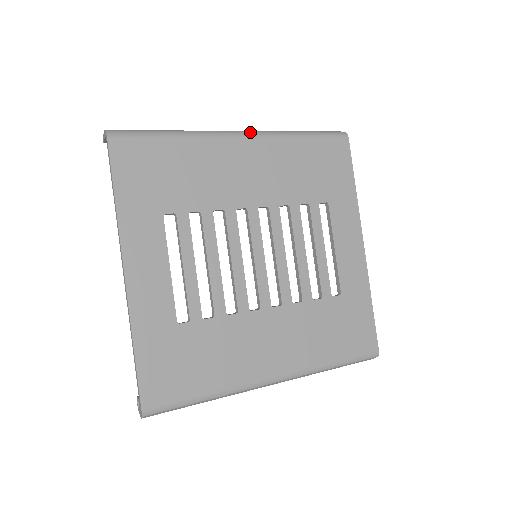
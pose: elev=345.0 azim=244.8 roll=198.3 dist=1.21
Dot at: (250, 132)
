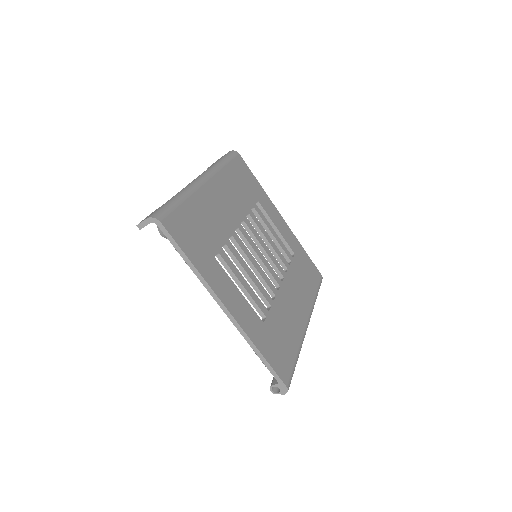
Dot at: (205, 175)
